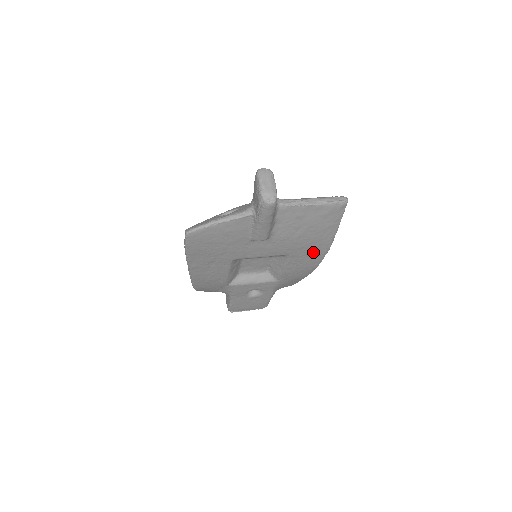
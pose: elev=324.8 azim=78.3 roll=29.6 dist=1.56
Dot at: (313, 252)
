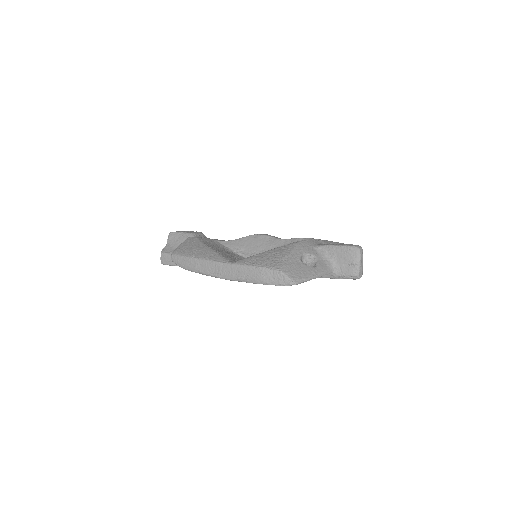
Dot at: occluded
